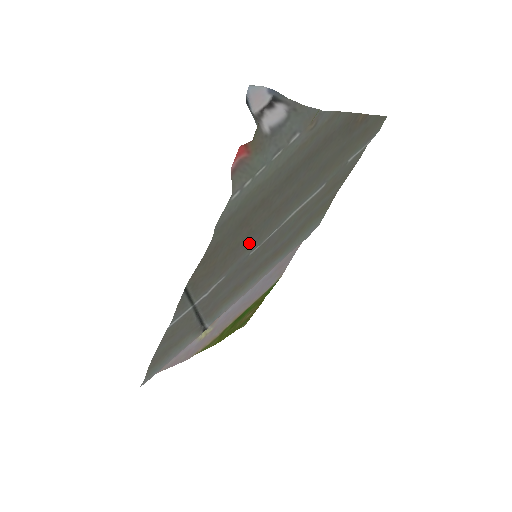
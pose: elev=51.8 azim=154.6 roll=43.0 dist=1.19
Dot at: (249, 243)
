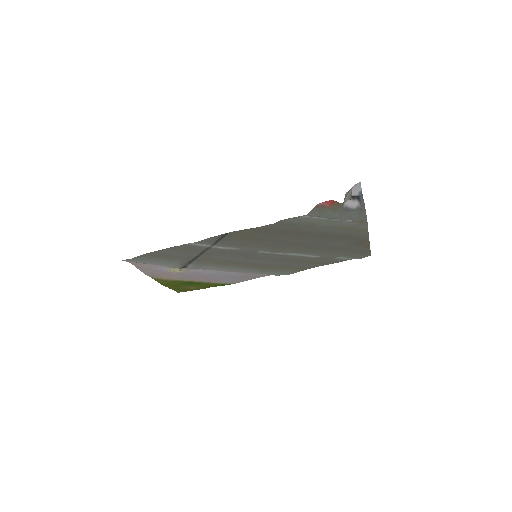
Dot at: (268, 245)
